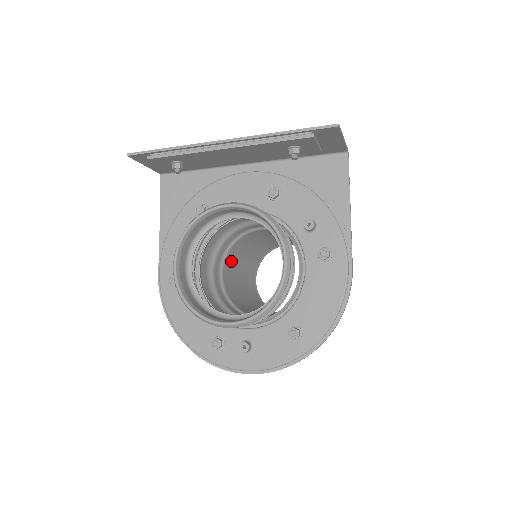
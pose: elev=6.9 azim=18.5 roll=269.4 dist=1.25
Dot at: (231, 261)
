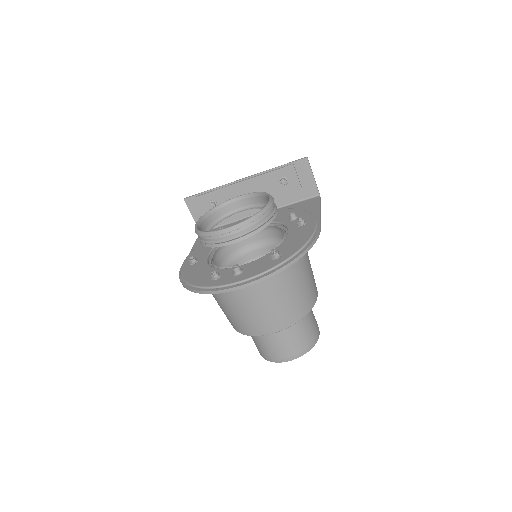
Dot at: occluded
